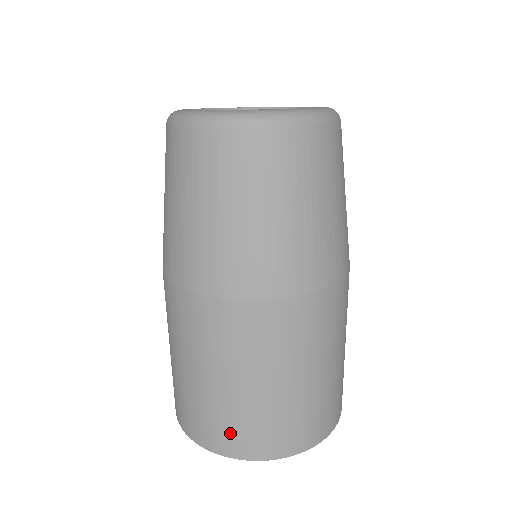
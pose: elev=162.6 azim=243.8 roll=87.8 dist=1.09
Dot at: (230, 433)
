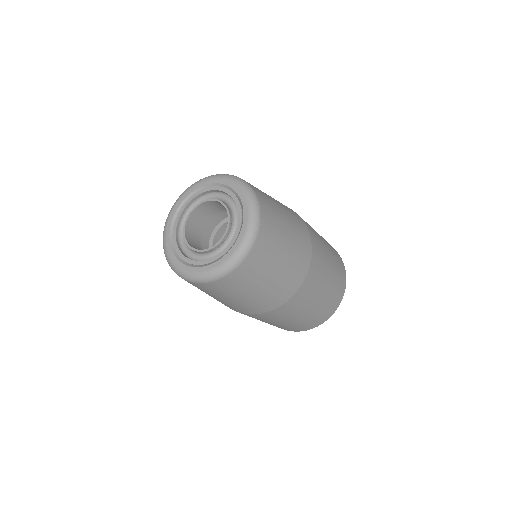
Dot at: occluded
